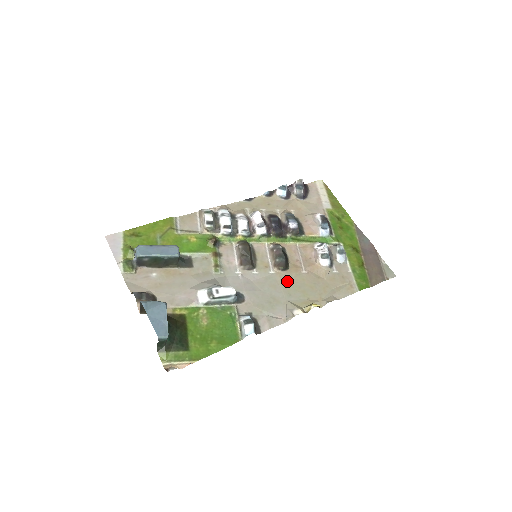
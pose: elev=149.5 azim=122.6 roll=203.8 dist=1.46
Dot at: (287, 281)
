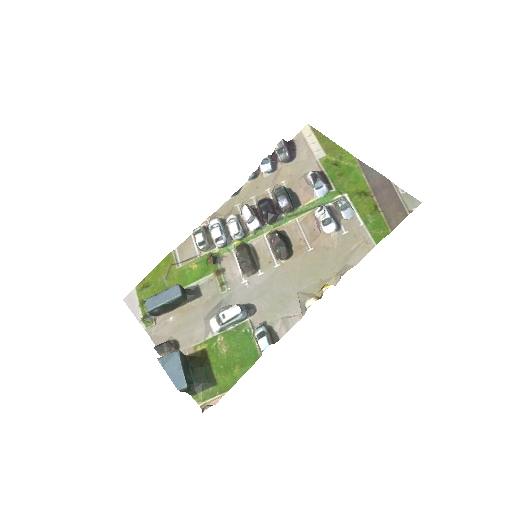
Dot at: (294, 269)
